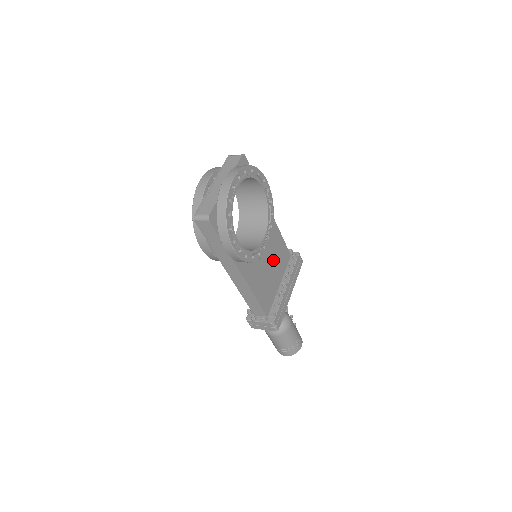
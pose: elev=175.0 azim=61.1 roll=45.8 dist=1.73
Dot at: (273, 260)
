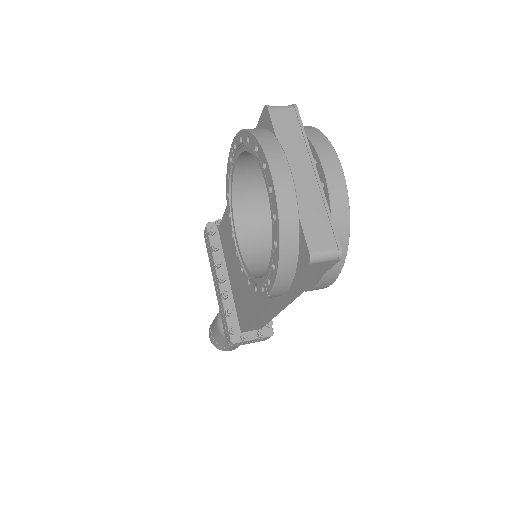
Dot at: occluded
